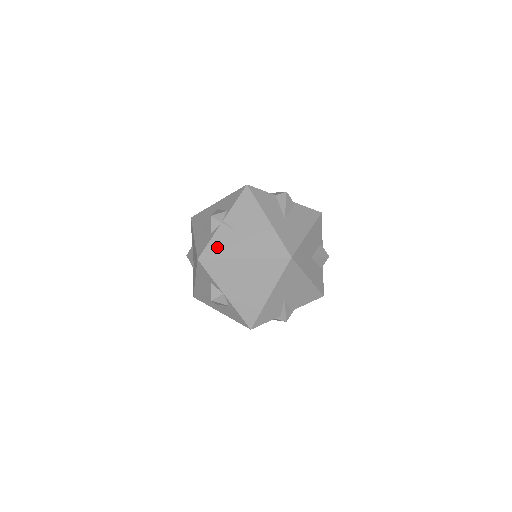
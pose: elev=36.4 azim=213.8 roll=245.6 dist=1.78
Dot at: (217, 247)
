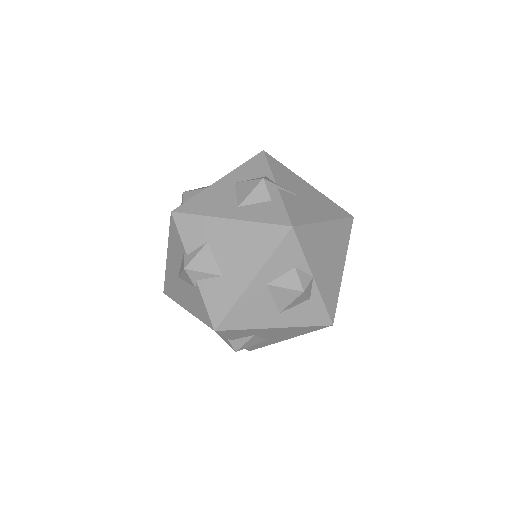
Dot at: (297, 211)
